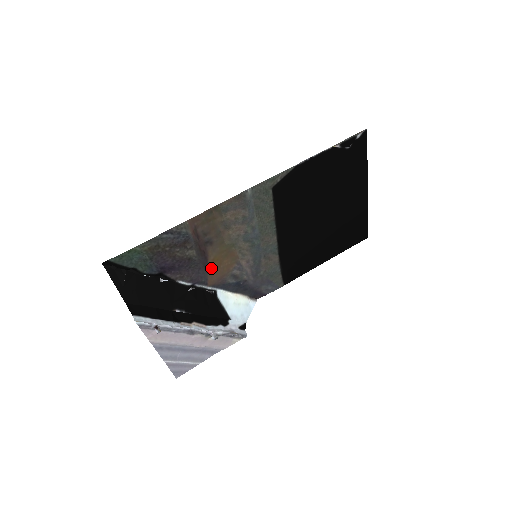
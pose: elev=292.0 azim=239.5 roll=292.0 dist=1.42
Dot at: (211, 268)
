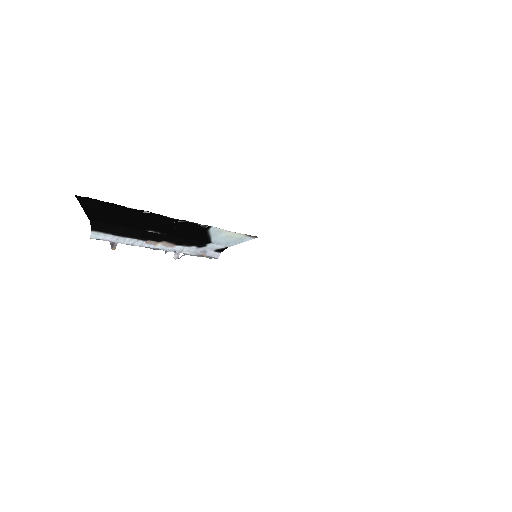
Dot at: occluded
